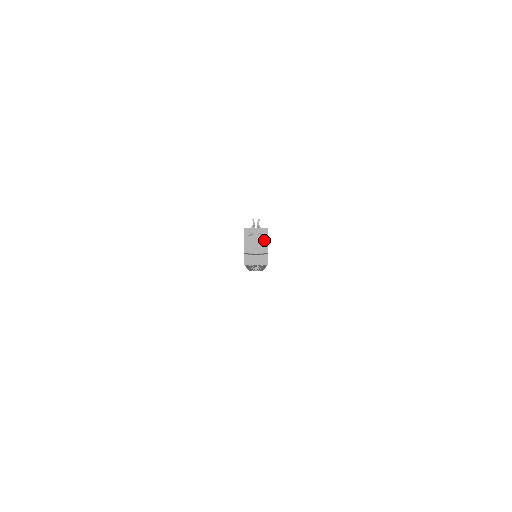
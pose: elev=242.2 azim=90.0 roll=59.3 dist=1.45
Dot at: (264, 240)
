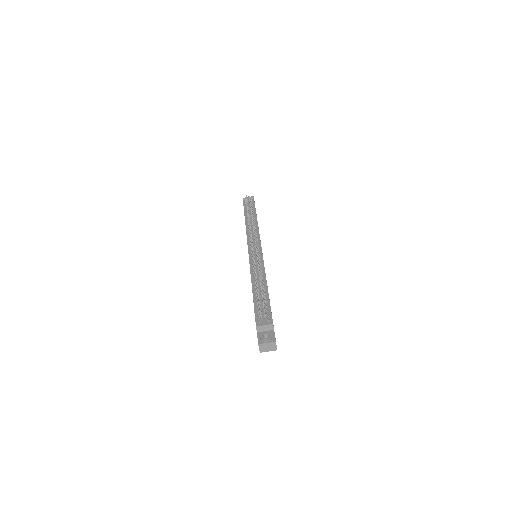
Dot at: (273, 344)
